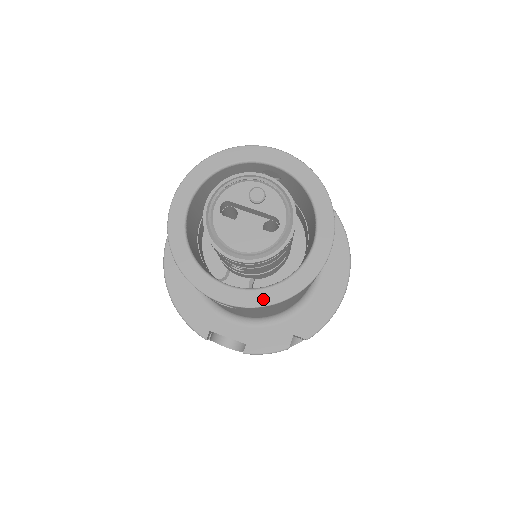
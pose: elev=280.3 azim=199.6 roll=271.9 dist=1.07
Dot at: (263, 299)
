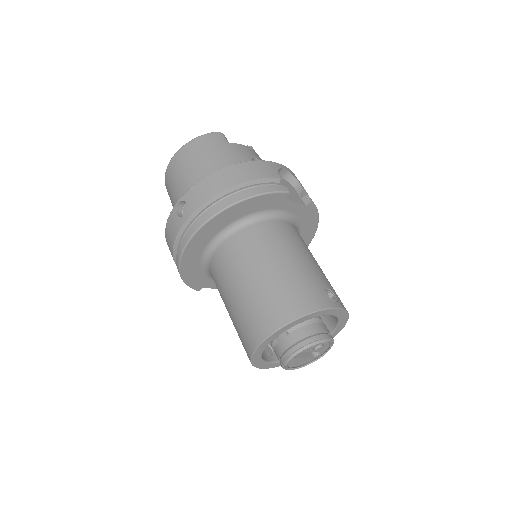
Dot at: occluded
